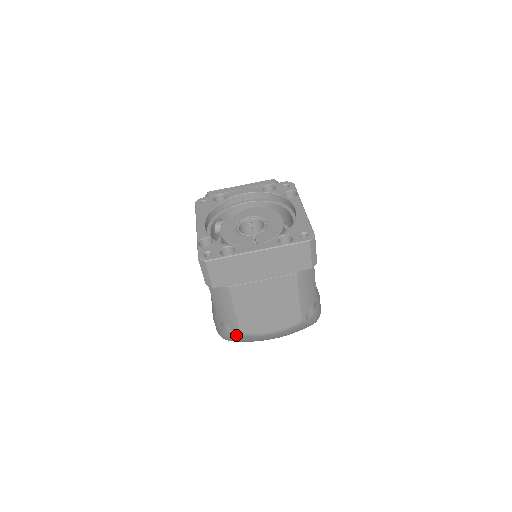
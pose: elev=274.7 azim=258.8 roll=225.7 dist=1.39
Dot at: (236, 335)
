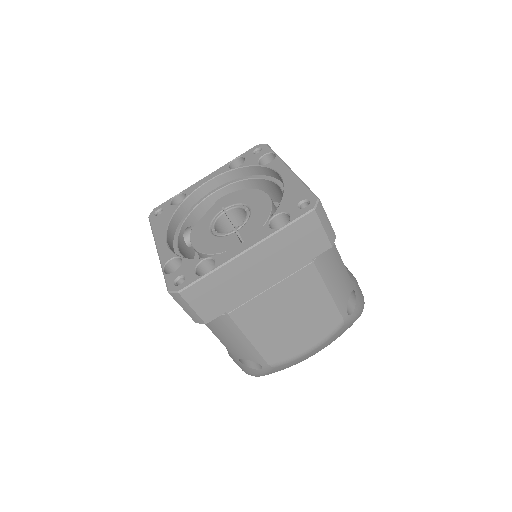
Dot at: (265, 370)
